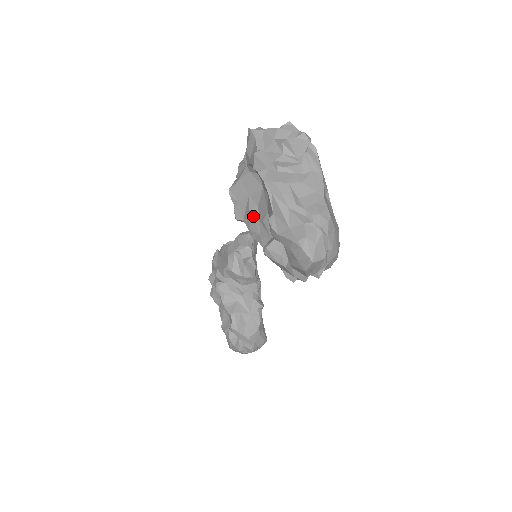
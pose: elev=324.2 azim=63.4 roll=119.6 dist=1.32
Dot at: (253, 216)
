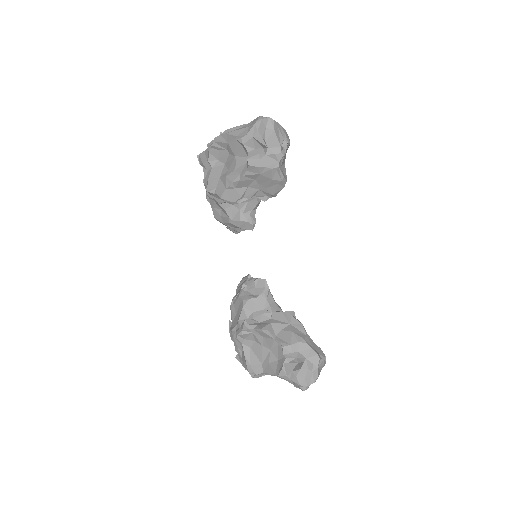
Dot at: (229, 175)
